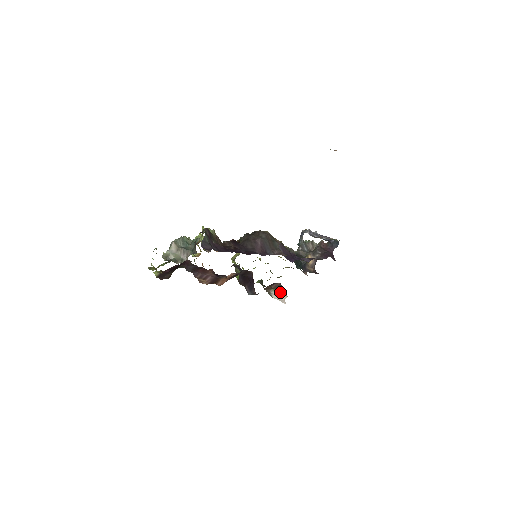
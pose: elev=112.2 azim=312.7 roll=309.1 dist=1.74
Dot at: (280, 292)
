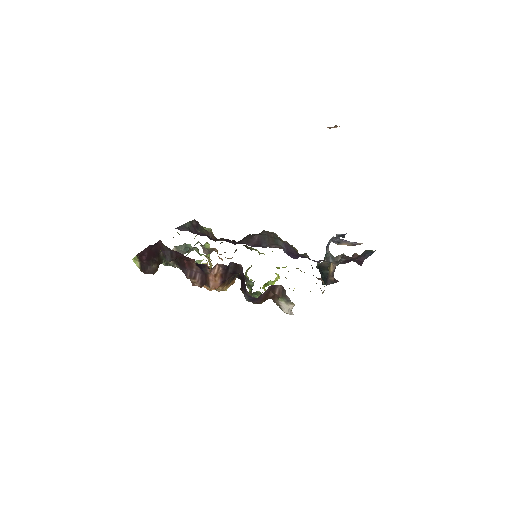
Dot at: (287, 300)
